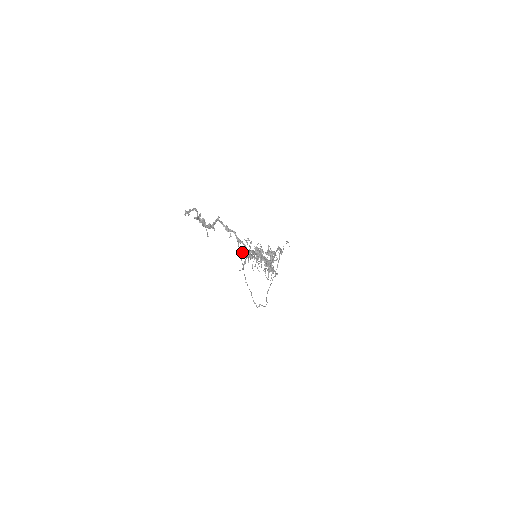
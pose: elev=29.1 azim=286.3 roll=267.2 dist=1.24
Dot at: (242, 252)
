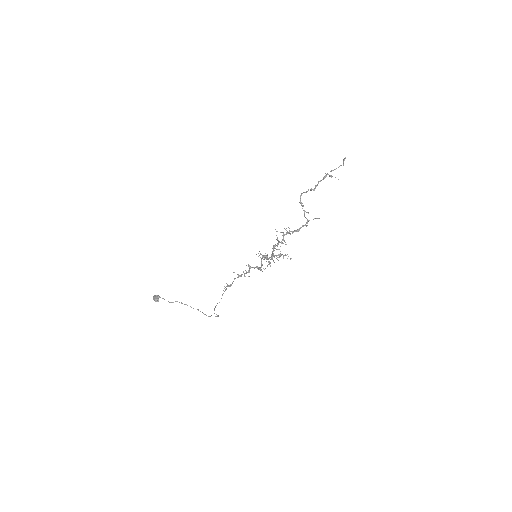
Dot at: (159, 296)
